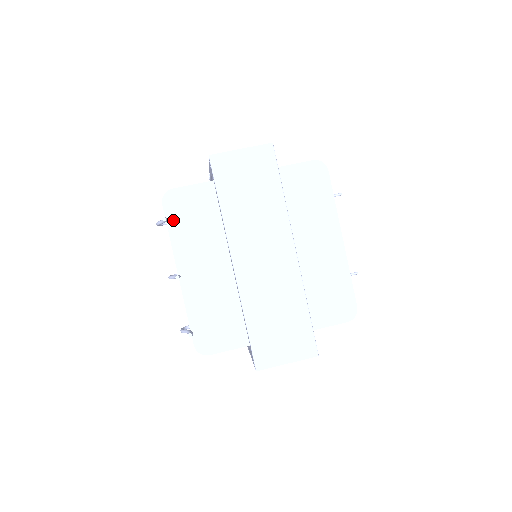
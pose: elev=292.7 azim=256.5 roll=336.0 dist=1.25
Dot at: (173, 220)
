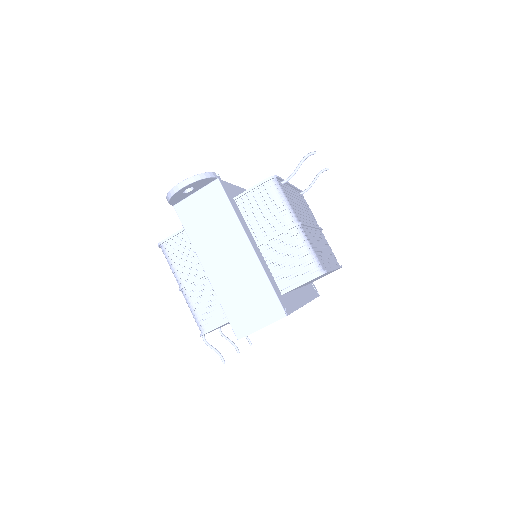
Dot at: occluded
